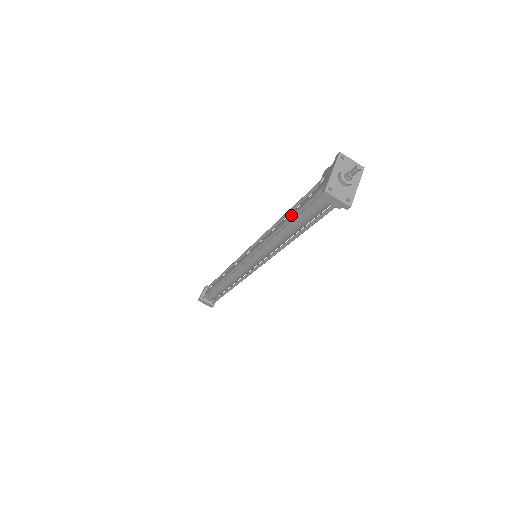
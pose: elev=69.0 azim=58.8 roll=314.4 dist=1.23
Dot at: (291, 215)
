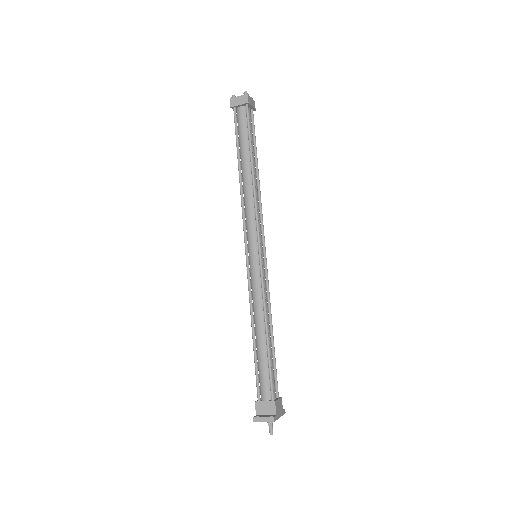
Dot at: occluded
